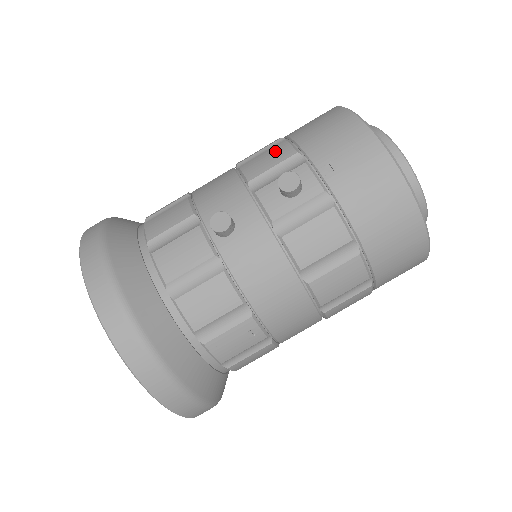
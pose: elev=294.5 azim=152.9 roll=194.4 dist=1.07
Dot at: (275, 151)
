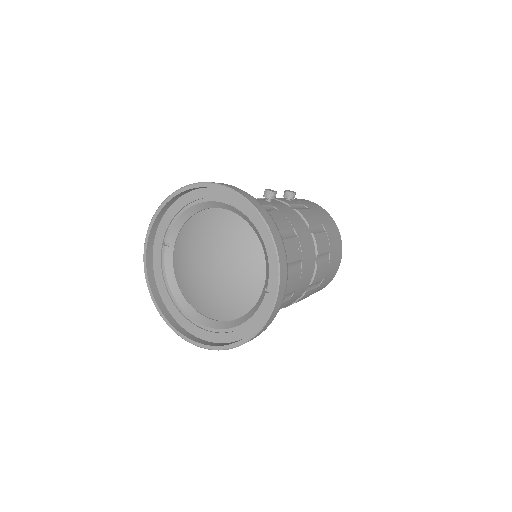
Dot at: occluded
